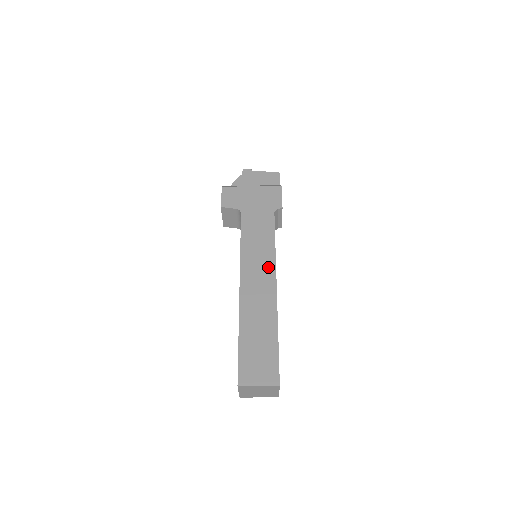
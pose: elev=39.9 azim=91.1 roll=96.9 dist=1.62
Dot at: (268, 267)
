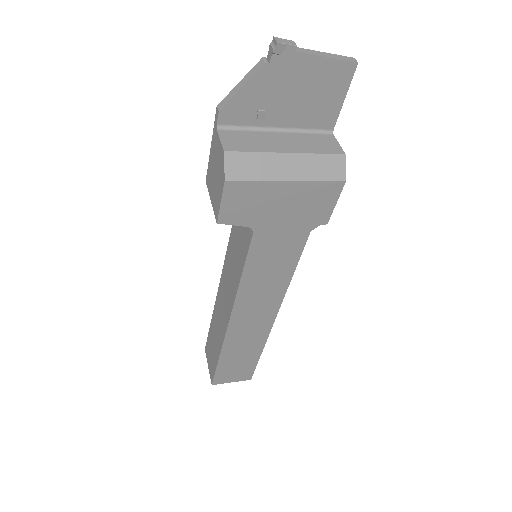
Dot at: (272, 302)
